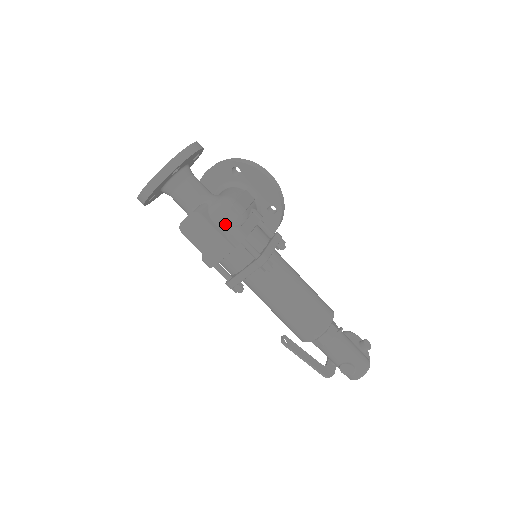
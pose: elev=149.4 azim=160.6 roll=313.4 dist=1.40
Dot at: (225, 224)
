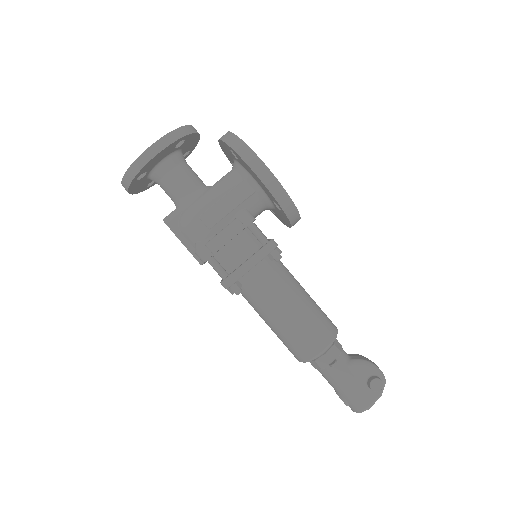
Dot at: (191, 238)
